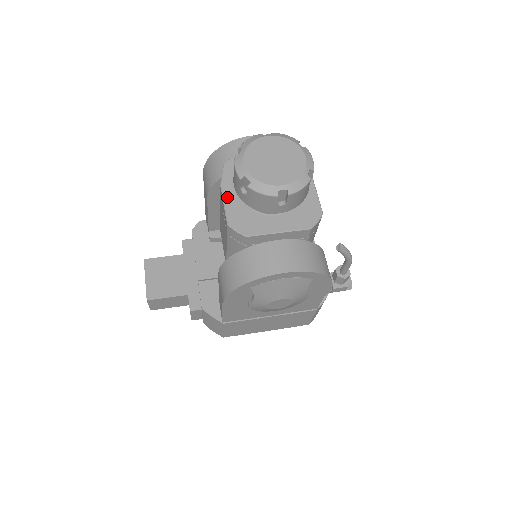
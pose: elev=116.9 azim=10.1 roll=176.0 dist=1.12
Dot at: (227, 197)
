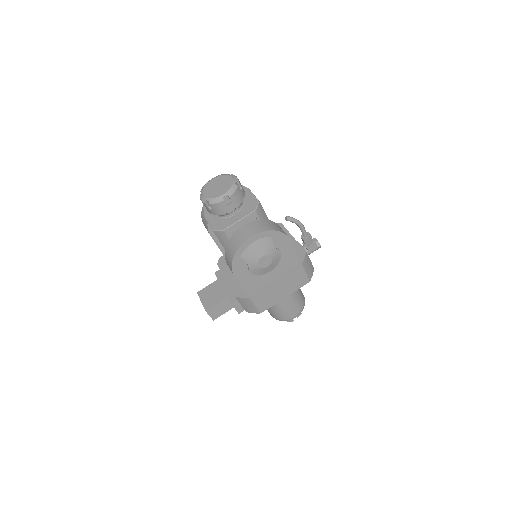
Dot at: (209, 220)
